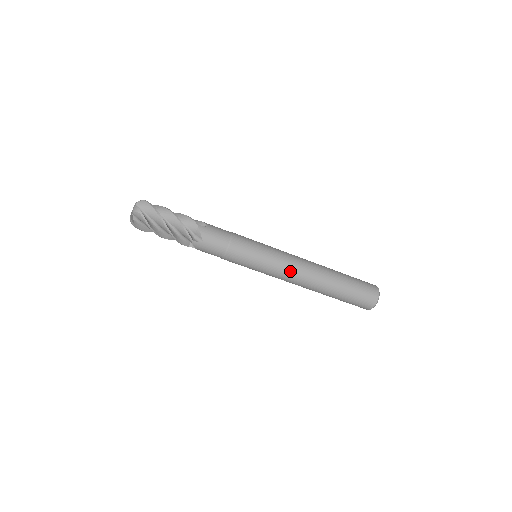
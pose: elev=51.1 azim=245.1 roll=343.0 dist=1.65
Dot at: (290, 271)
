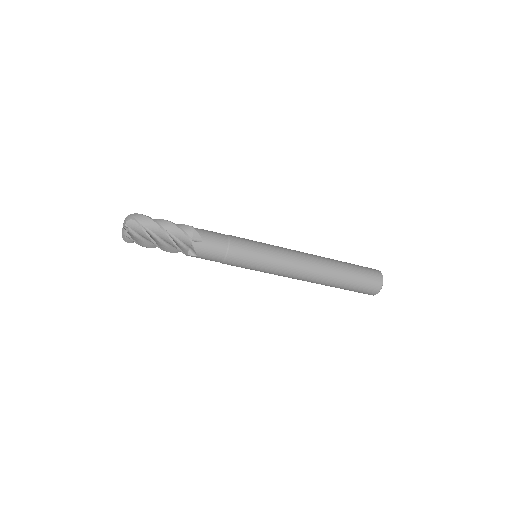
Dot at: (289, 275)
